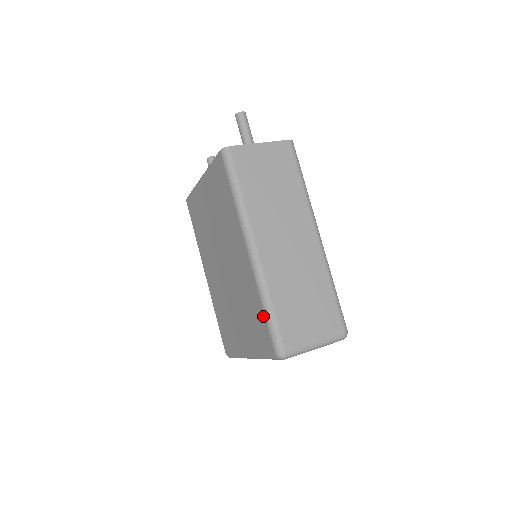
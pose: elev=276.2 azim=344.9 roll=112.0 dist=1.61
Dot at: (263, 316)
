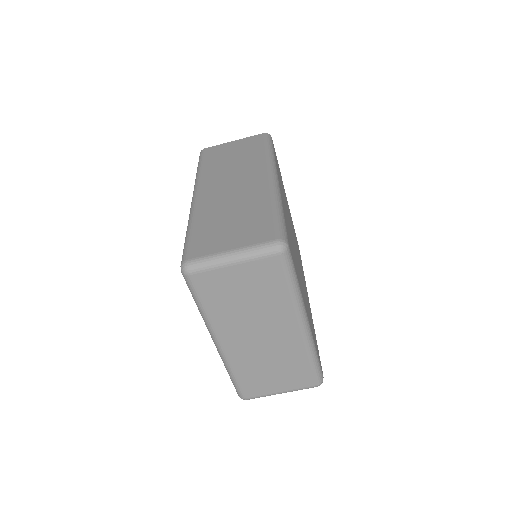
Dot at: occluded
